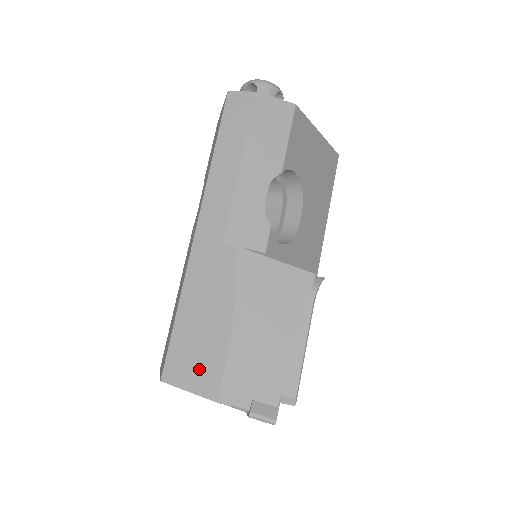
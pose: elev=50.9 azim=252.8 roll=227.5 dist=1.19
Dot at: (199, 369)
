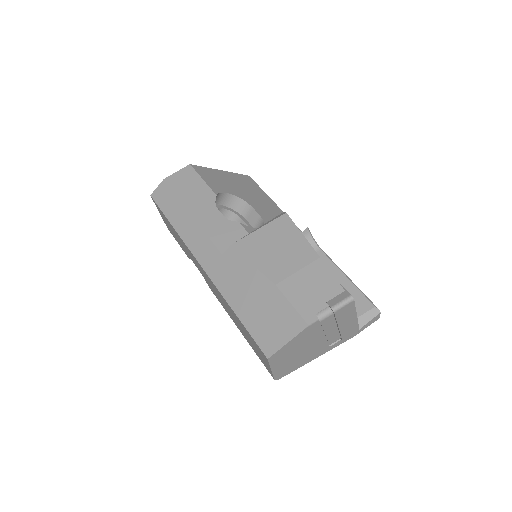
Dot at: (279, 324)
